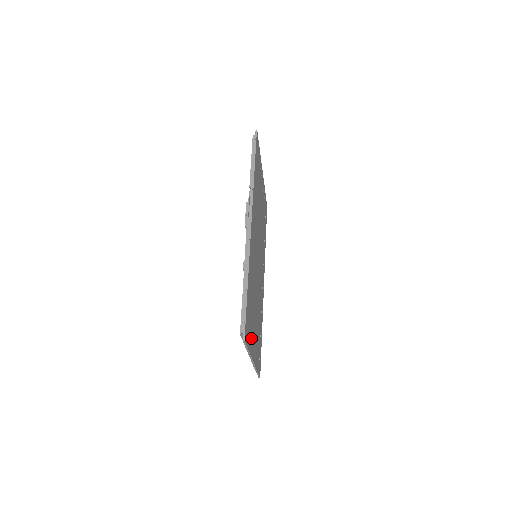
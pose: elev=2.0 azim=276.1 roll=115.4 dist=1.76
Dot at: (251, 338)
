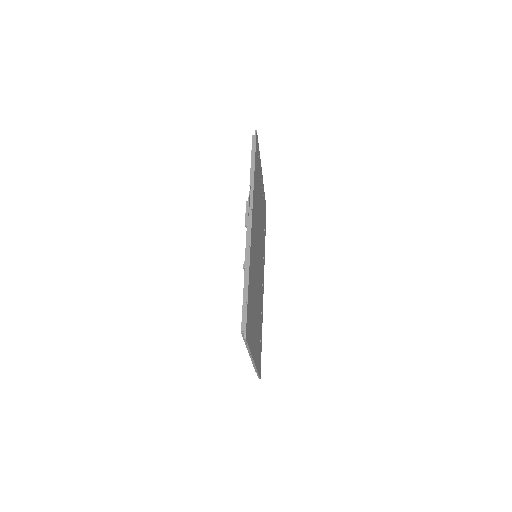
Dot at: (252, 337)
